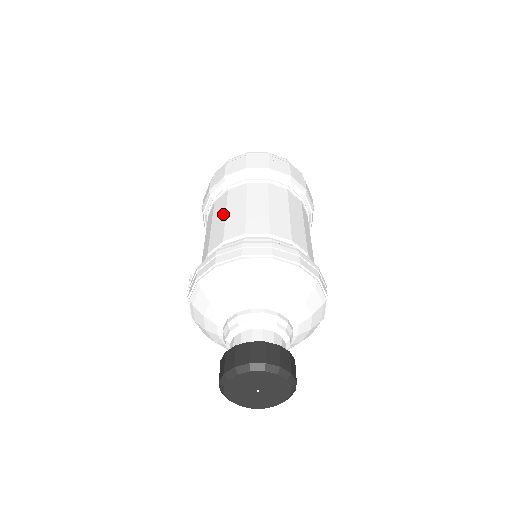
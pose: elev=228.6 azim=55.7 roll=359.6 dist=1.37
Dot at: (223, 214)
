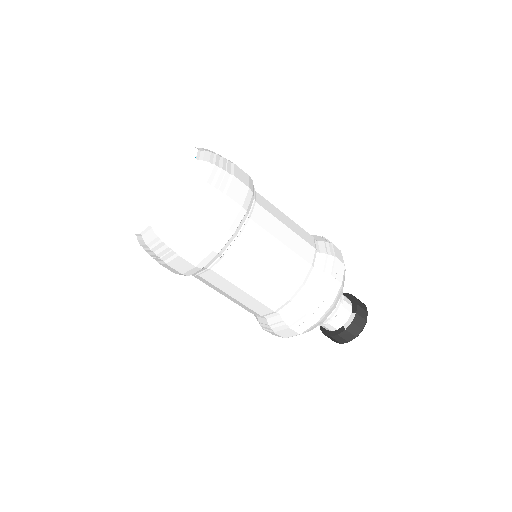
Dot at: (220, 293)
